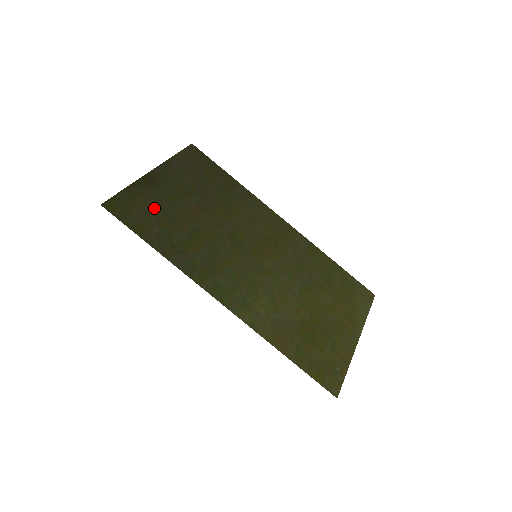
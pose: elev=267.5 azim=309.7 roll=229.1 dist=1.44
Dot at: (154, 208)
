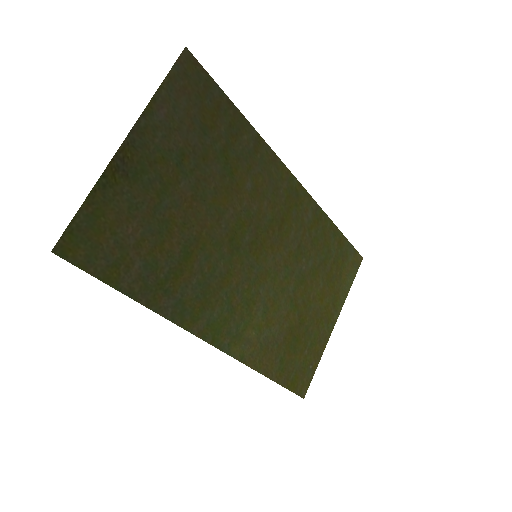
Dot at: (131, 225)
